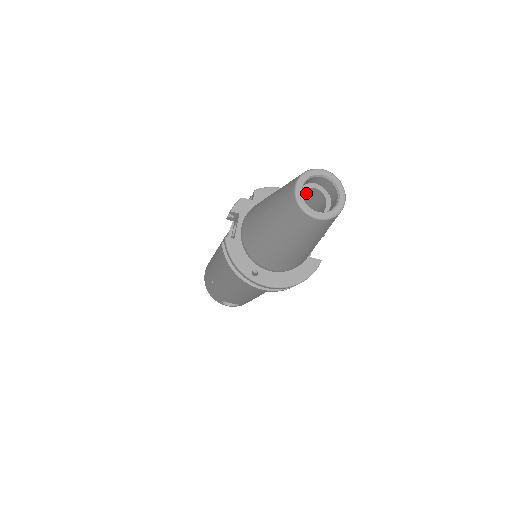
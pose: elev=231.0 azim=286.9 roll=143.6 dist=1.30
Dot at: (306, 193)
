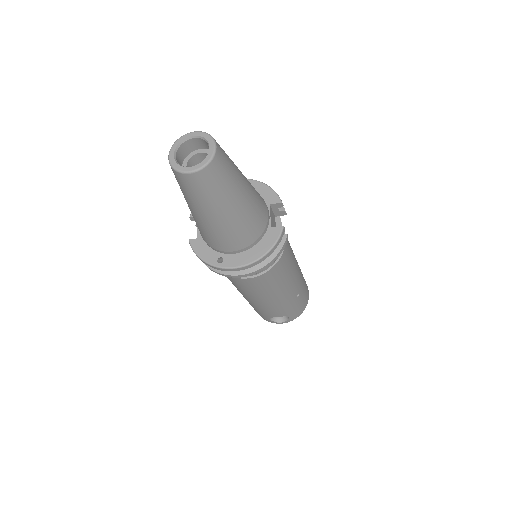
Dot at: occluded
